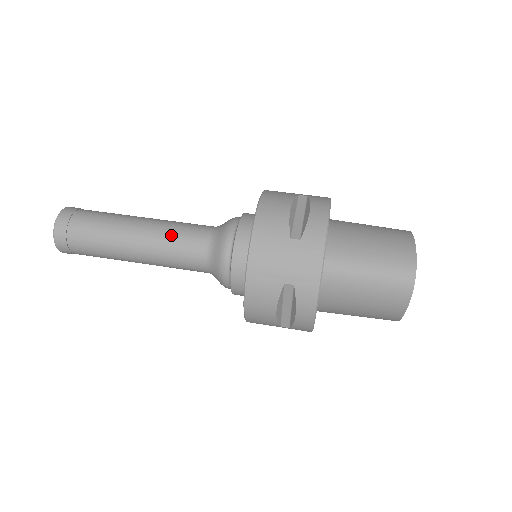
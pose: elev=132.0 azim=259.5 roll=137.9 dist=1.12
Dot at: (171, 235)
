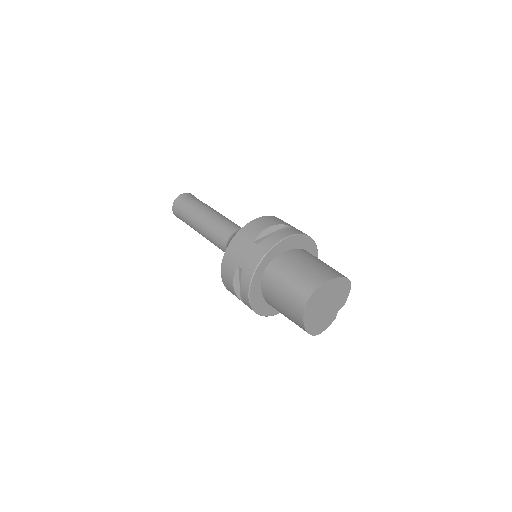
Dot at: (218, 224)
